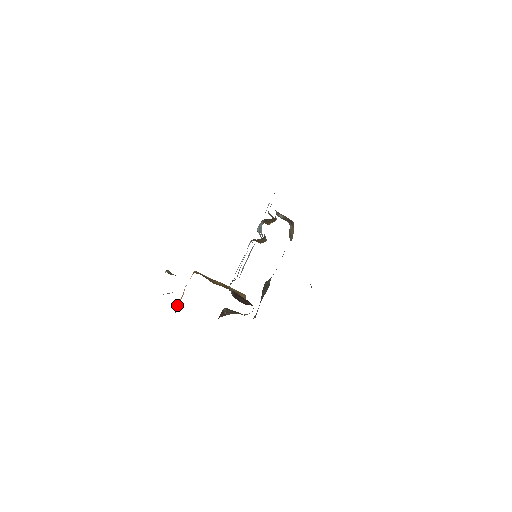
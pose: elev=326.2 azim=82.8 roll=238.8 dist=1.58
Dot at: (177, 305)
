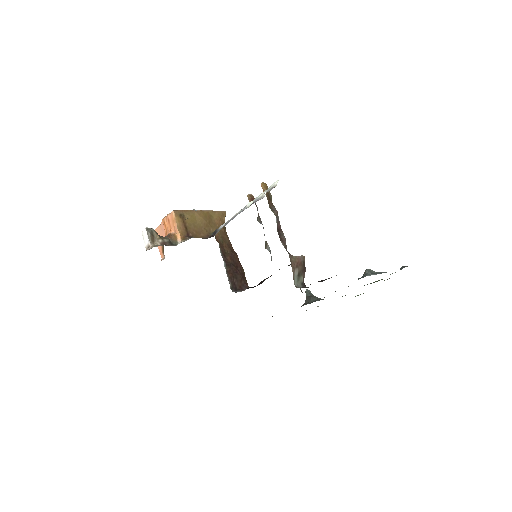
Dot at: (162, 252)
